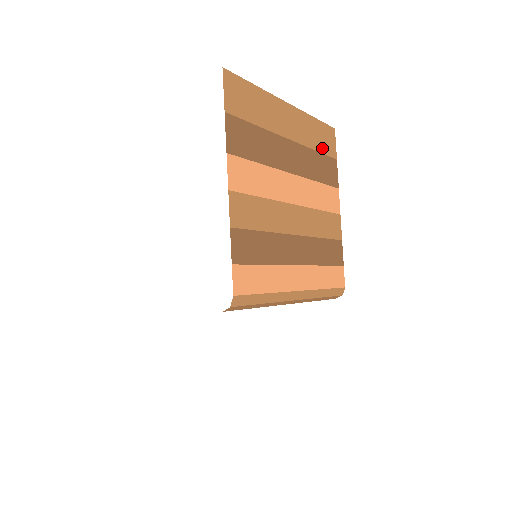
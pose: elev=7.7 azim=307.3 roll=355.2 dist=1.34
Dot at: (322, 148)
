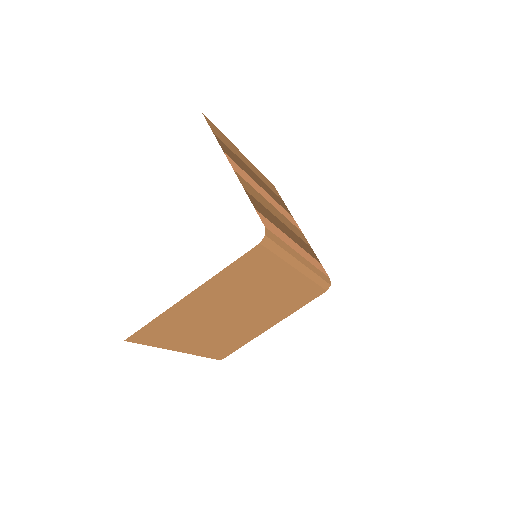
Dot at: (272, 189)
